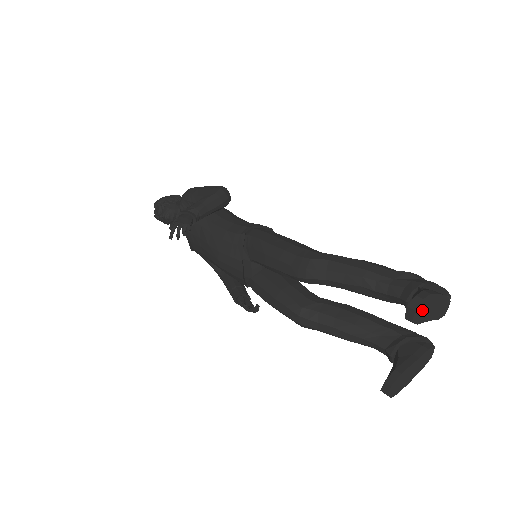
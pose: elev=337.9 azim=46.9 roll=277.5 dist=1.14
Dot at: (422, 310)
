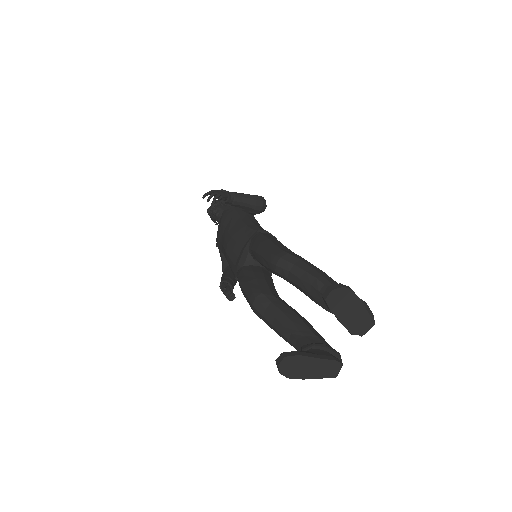
Dot at: (339, 299)
